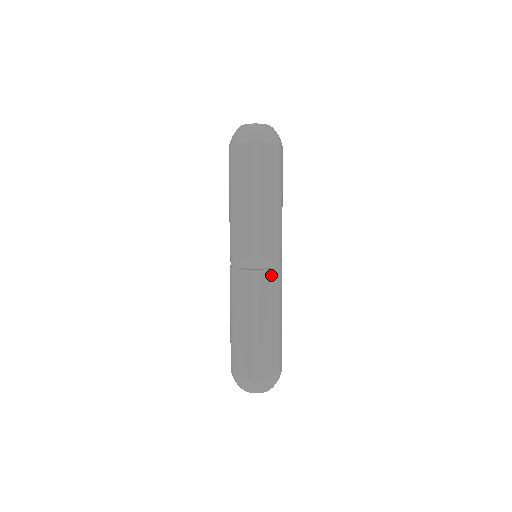
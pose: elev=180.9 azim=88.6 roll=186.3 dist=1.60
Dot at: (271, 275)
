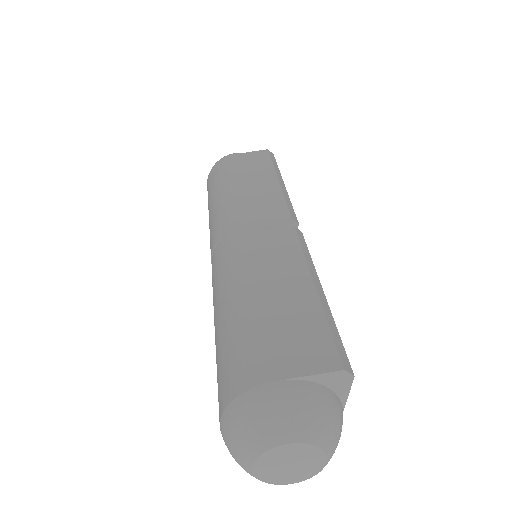
Dot at: occluded
